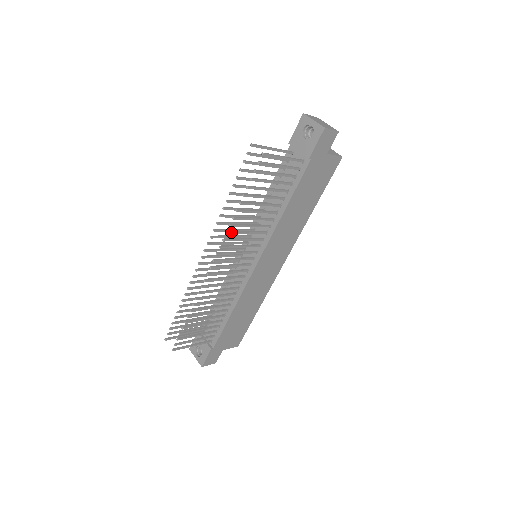
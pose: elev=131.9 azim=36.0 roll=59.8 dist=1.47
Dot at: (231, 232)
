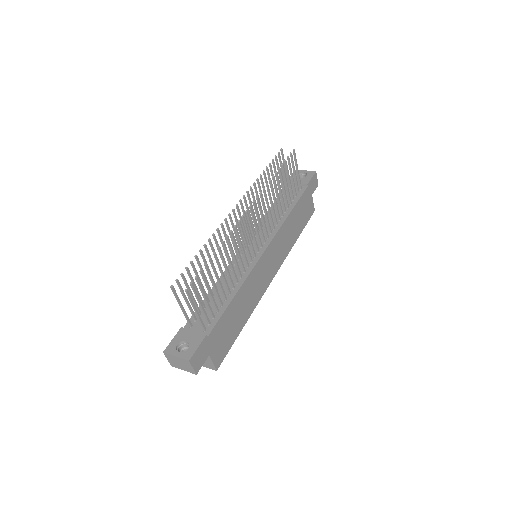
Dot at: occluded
